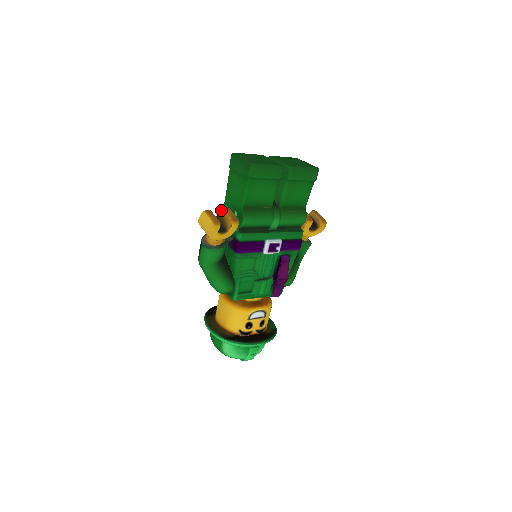
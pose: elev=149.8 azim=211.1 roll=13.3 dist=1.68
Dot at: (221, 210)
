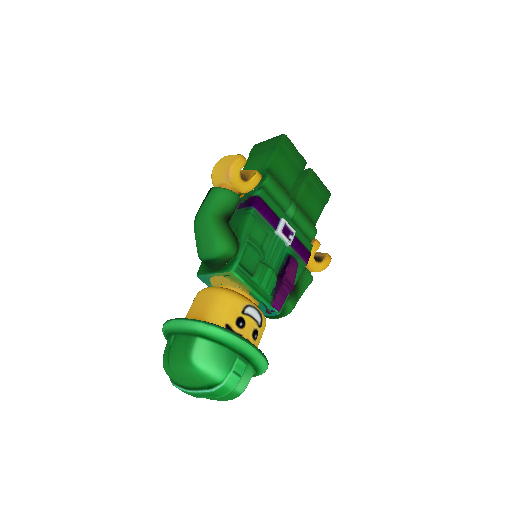
Dot at: occluded
